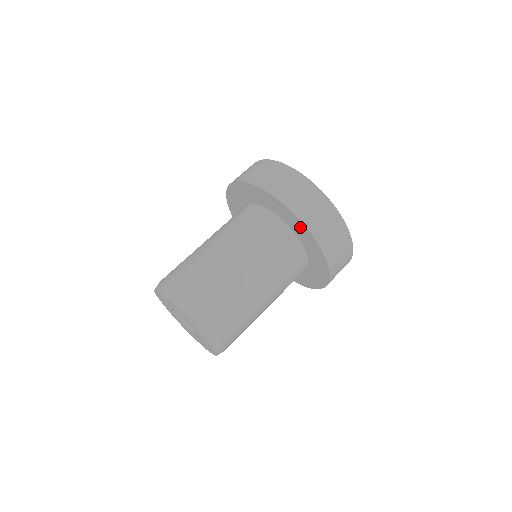
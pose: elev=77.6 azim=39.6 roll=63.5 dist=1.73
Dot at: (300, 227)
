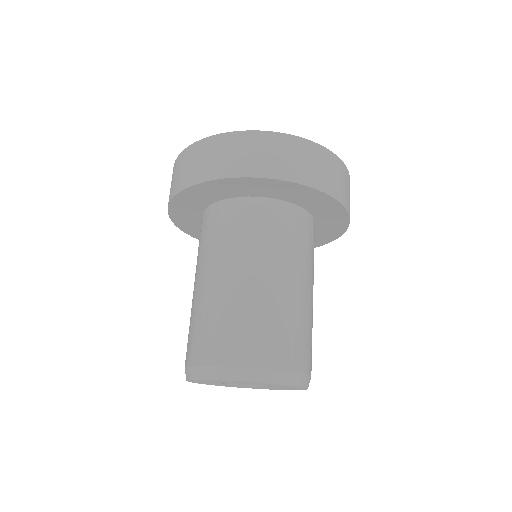
Dot at: (262, 185)
